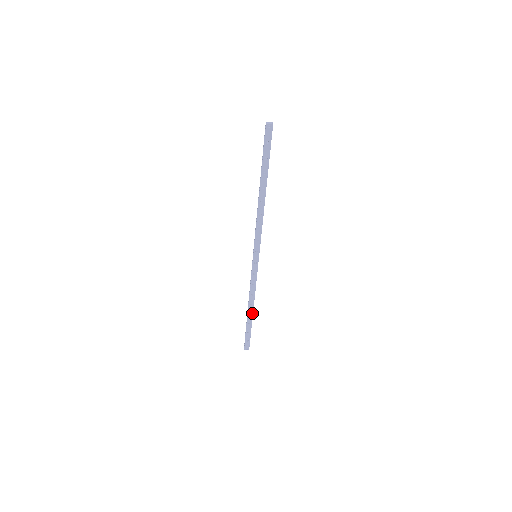
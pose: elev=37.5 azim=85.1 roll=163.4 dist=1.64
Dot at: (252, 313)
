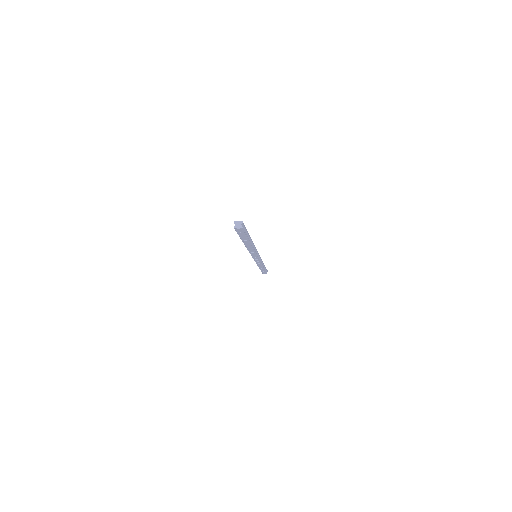
Dot at: (263, 268)
